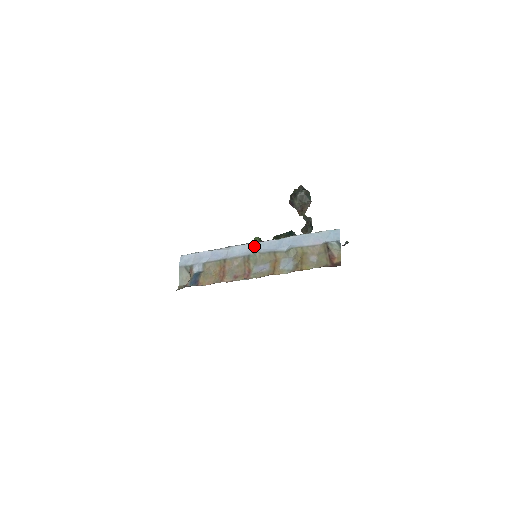
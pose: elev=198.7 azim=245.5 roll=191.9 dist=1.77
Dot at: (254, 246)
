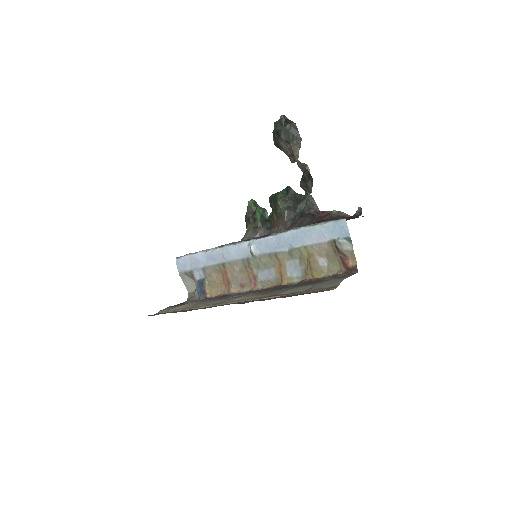
Dot at: (249, 247)
